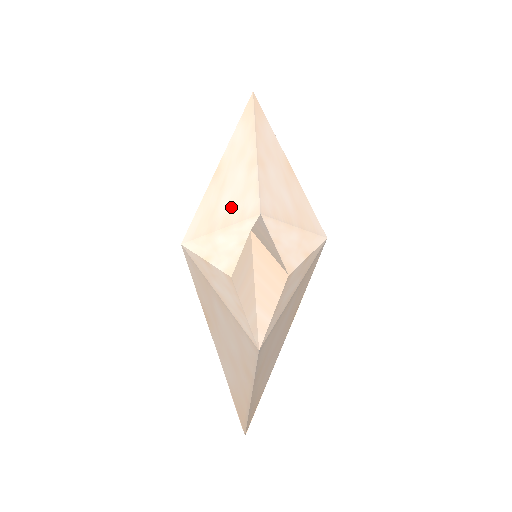
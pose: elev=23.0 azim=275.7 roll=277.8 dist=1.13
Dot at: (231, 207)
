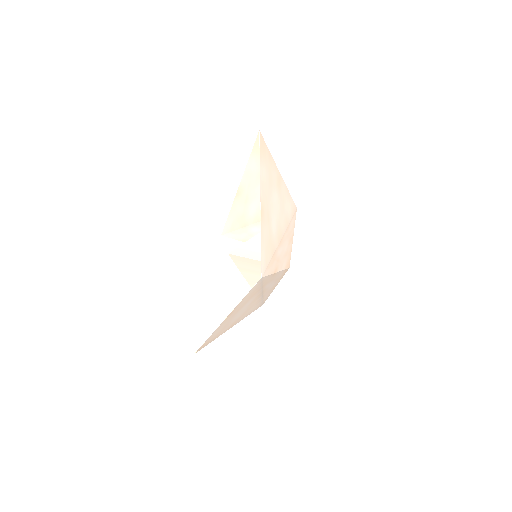
Dot at: occluded
